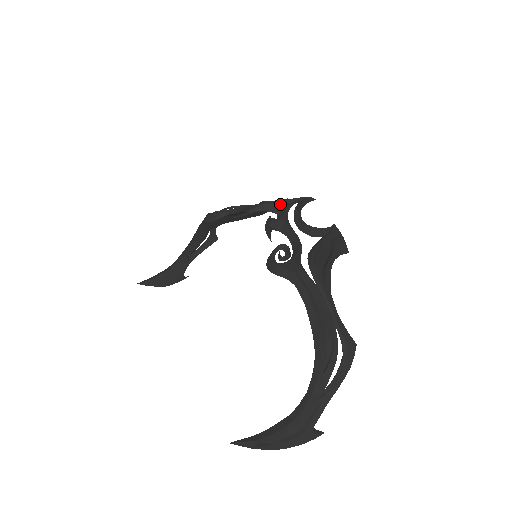
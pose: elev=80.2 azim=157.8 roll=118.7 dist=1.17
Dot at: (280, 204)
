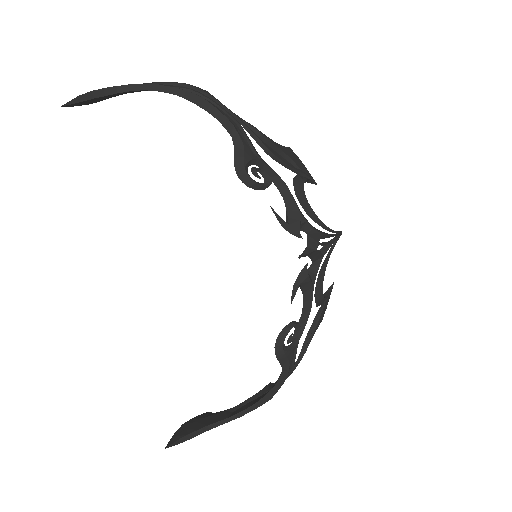
Dot at: (322, 247)
